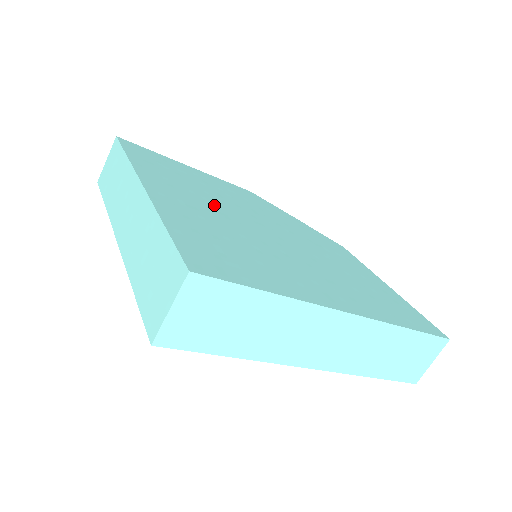
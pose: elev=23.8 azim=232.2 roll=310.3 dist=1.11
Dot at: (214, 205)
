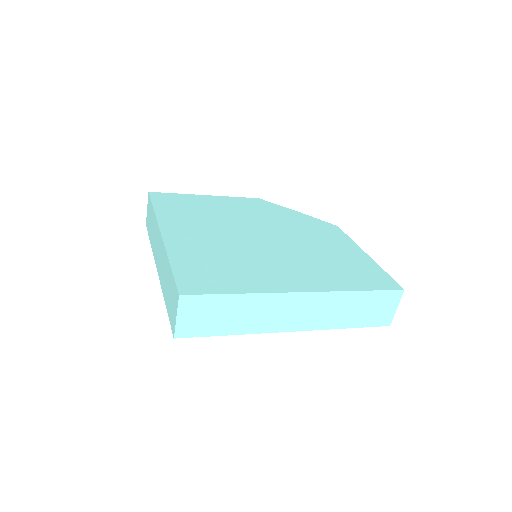
Dot at: (216, 229)
